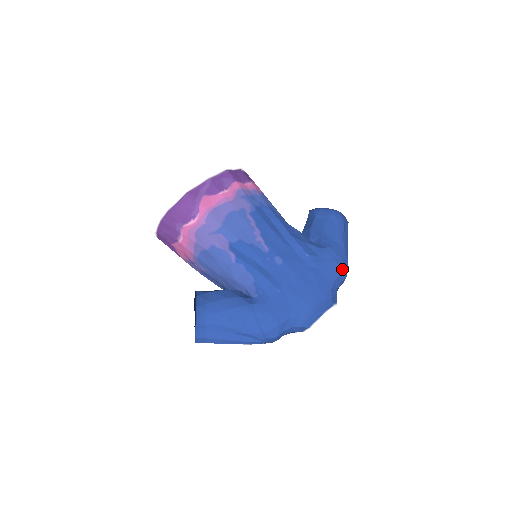
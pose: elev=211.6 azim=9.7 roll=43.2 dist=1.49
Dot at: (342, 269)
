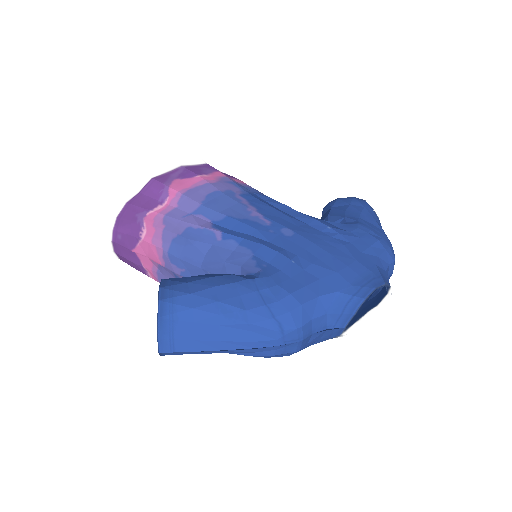
Dot at: (385, 247)
